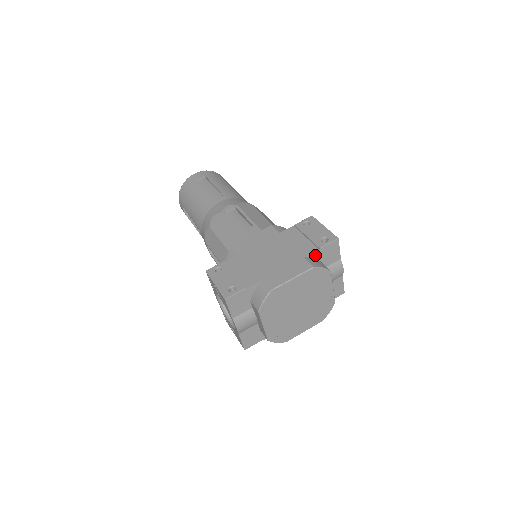
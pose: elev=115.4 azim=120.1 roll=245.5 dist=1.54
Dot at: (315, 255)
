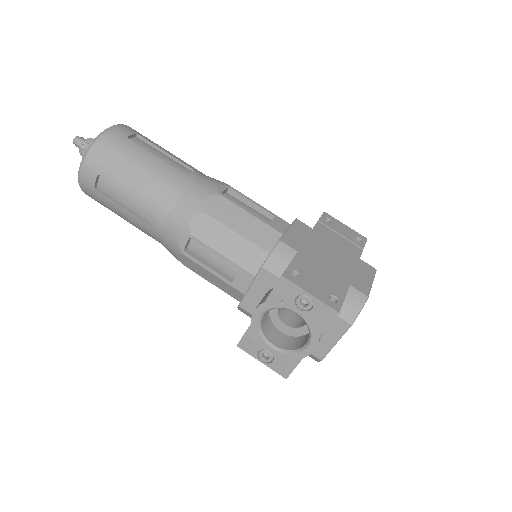
Dot at: occluded
